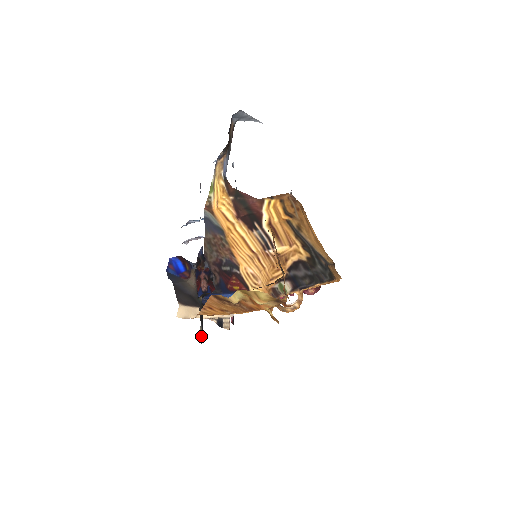
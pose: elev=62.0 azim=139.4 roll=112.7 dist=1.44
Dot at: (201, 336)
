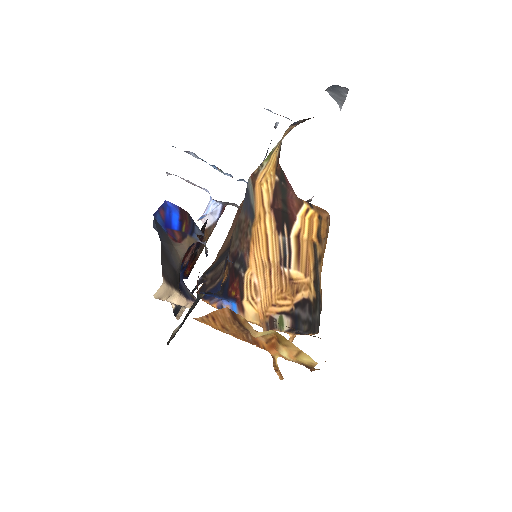
Dot at: (172, 337)
